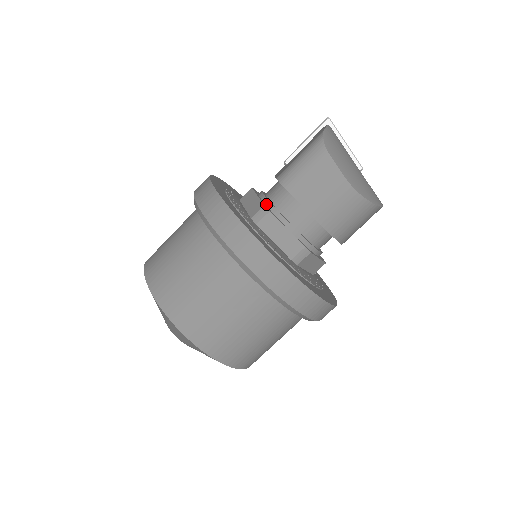
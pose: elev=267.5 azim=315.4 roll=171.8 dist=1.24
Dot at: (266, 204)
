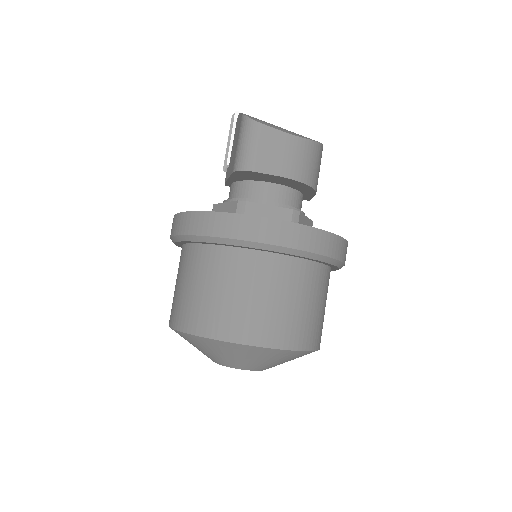
Dot at: occluded
